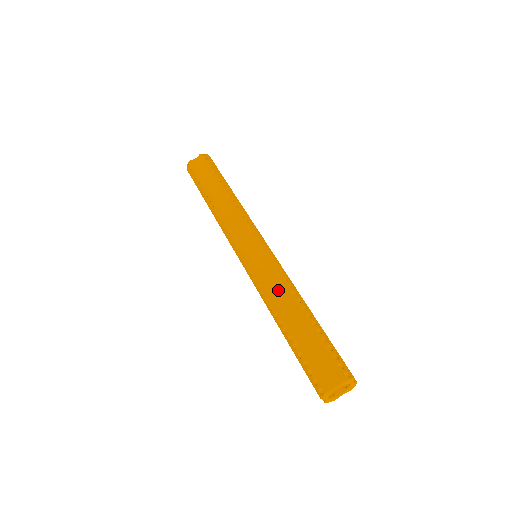
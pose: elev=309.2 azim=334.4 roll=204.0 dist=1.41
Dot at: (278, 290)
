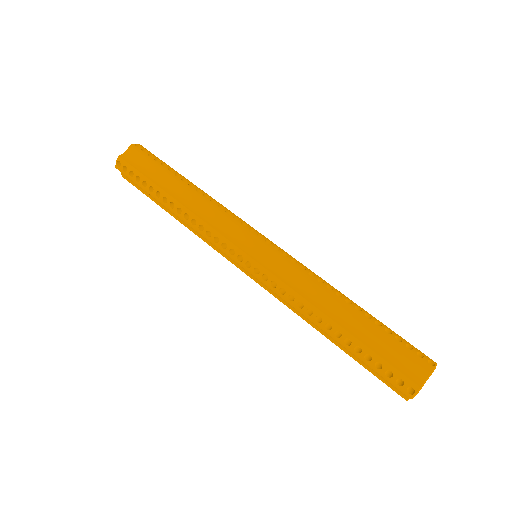
Dot at: (310, 290)
